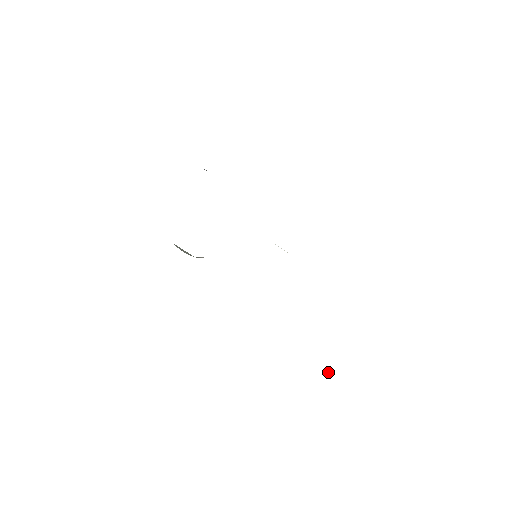
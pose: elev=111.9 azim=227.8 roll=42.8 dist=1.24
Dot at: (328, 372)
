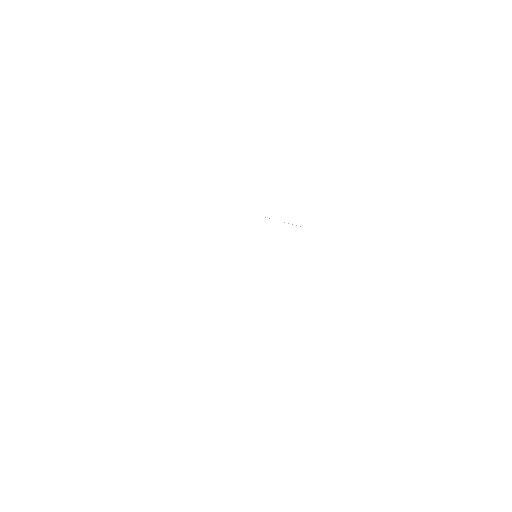
Dot at: occluded
